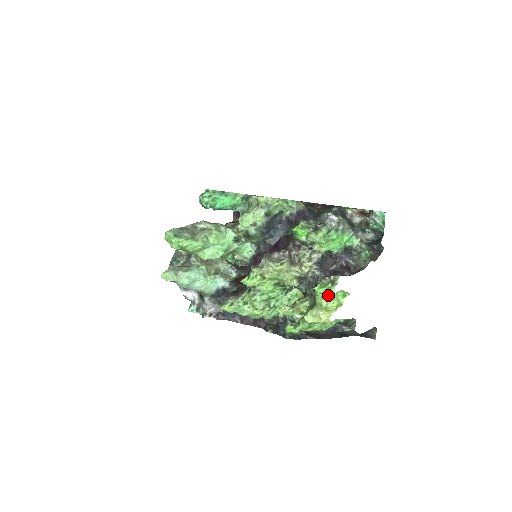
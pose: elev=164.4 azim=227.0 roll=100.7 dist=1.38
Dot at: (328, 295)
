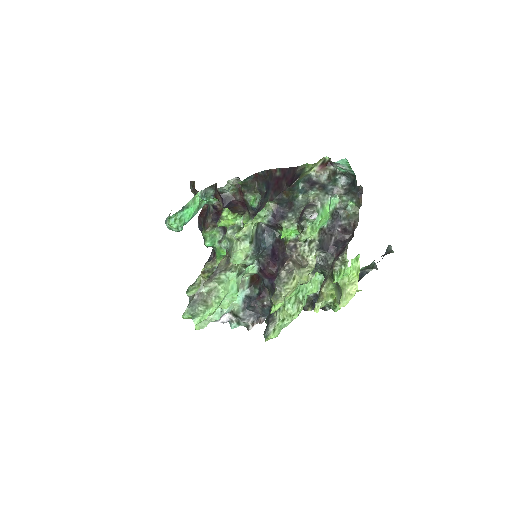
Dot at: (346, 275)
